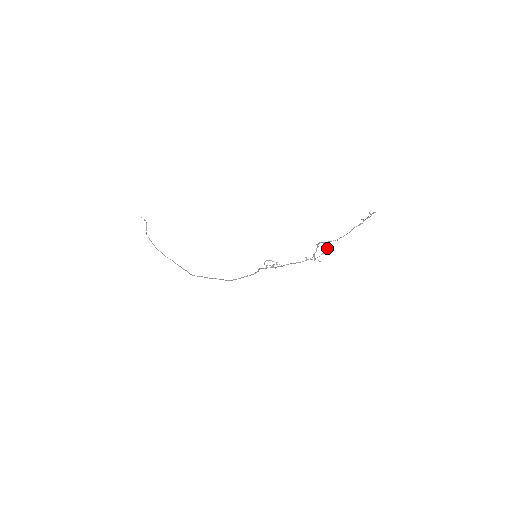
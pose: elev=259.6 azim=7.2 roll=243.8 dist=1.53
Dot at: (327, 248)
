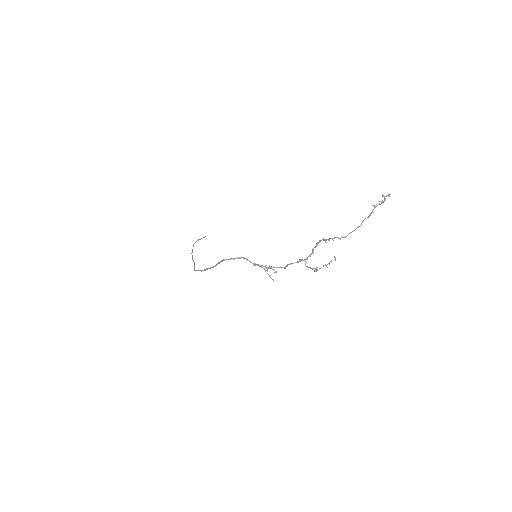
Dot at: occluded
